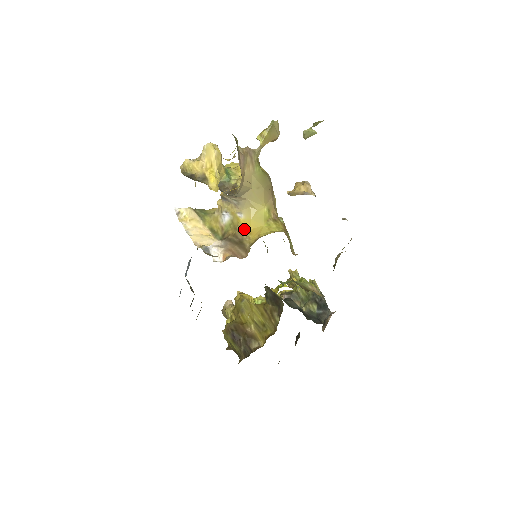
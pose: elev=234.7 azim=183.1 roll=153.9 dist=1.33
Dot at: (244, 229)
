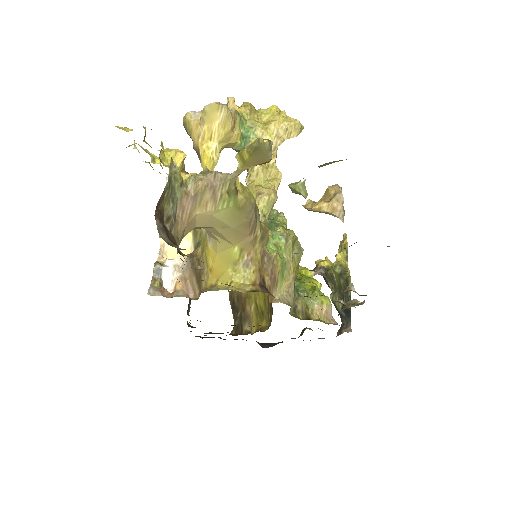
Dot at: (208, 260)
